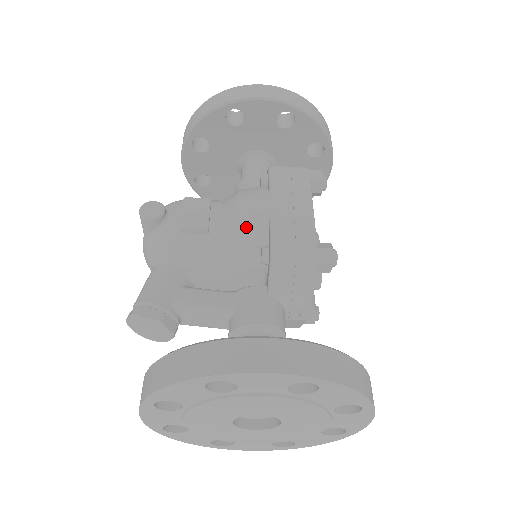
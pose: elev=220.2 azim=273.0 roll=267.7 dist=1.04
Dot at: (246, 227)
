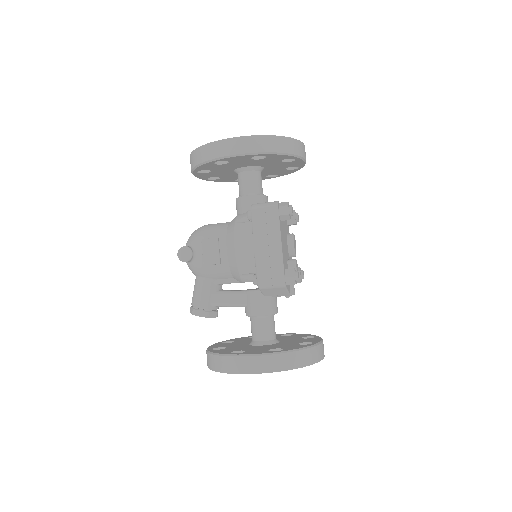
Dot at: (242, 263)
